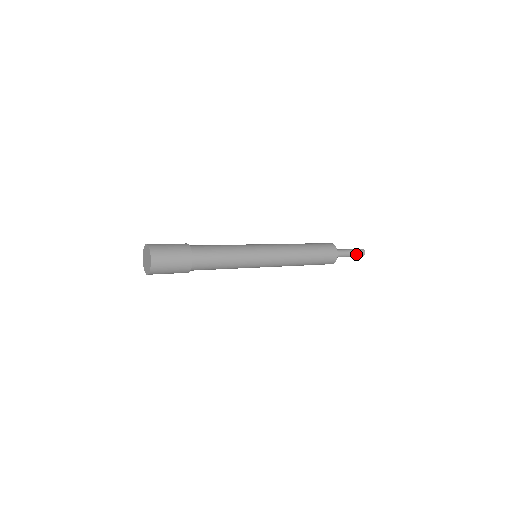
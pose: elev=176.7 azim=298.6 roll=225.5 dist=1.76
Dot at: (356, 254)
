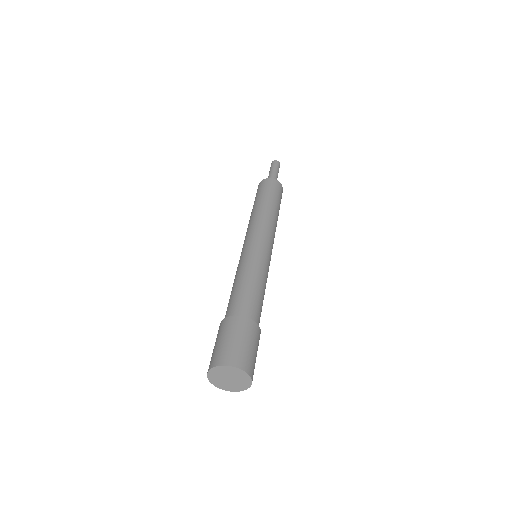
Dot at: occluded
